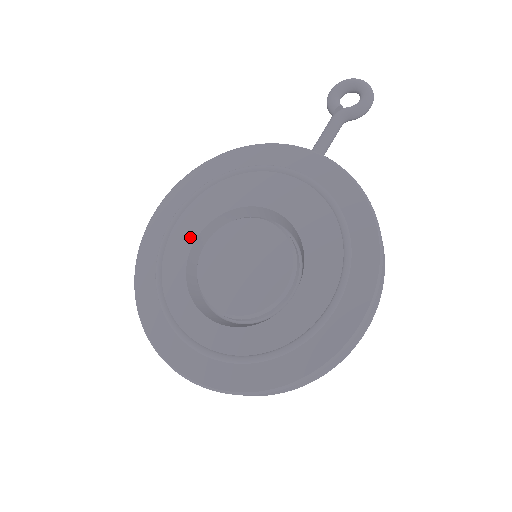
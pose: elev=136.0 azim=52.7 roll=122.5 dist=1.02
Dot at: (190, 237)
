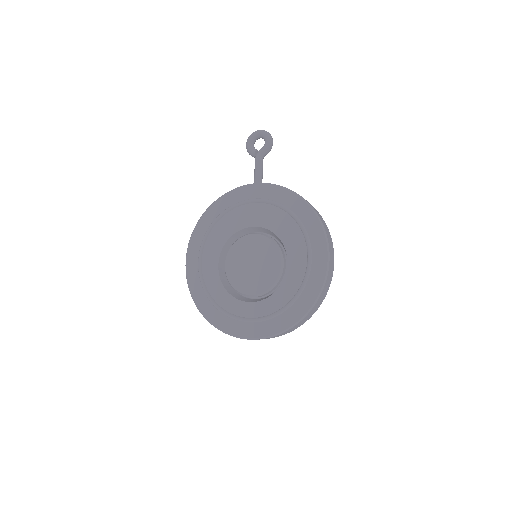
Dot at: (214, 266)
